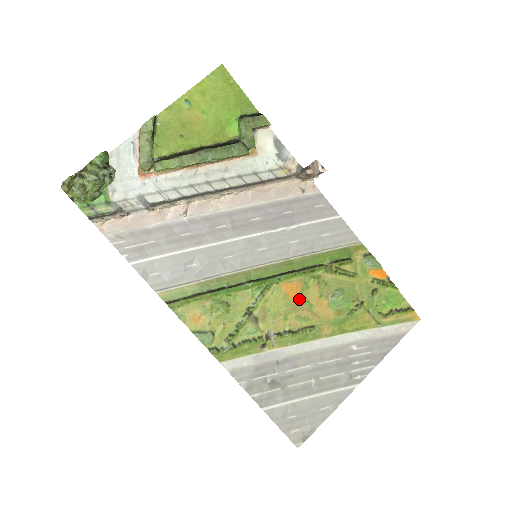
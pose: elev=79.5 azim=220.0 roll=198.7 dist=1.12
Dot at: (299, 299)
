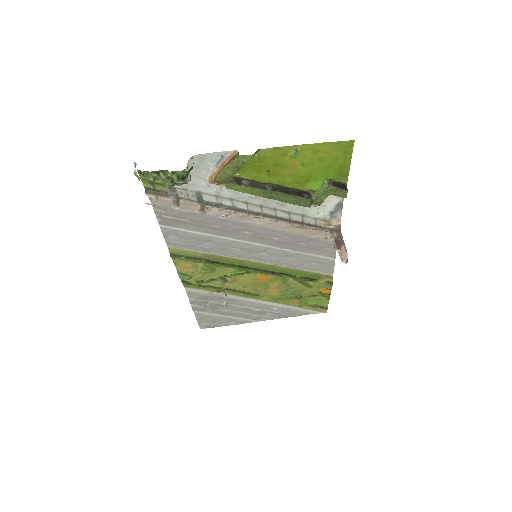
Dot at: (263, 283)
